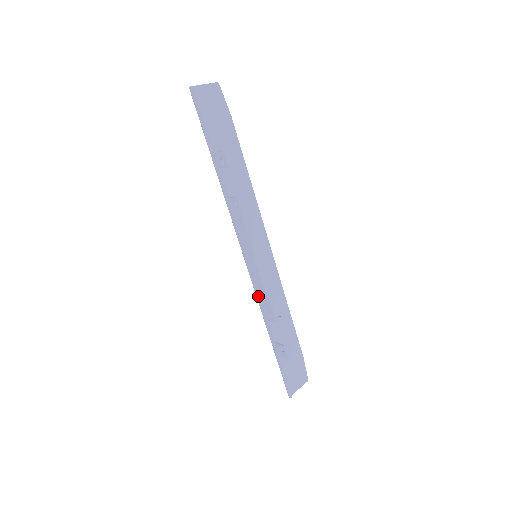
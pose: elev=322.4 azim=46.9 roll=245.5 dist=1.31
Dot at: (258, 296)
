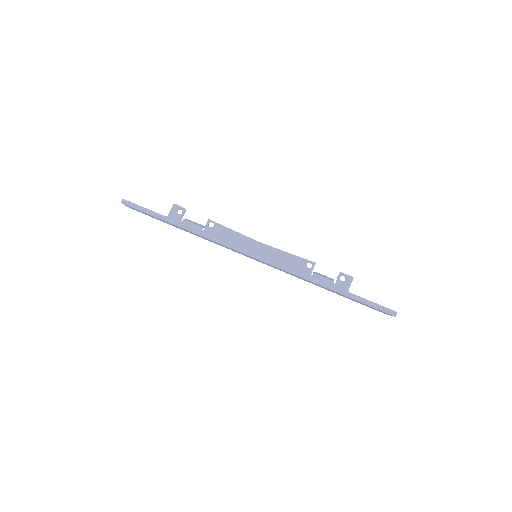
Dot at: (288, 267)
